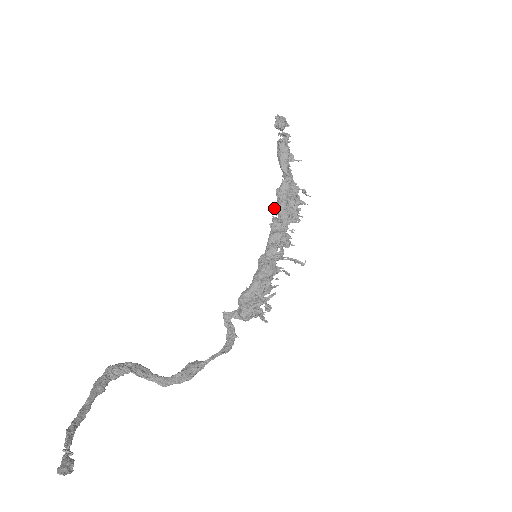
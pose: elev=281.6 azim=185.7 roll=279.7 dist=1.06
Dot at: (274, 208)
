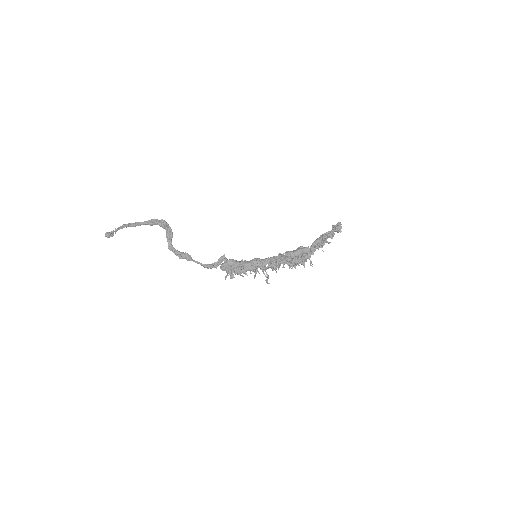
Dot at: (288, 251)
